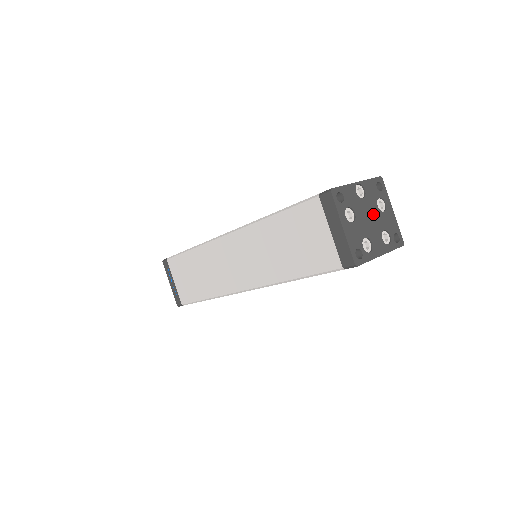
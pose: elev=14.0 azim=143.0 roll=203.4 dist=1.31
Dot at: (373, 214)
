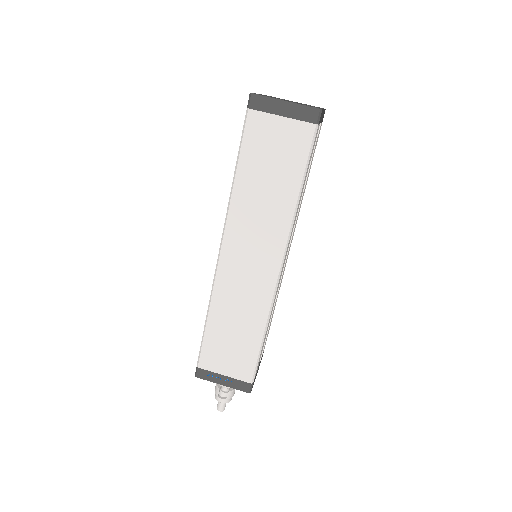
Dot at: occluded
